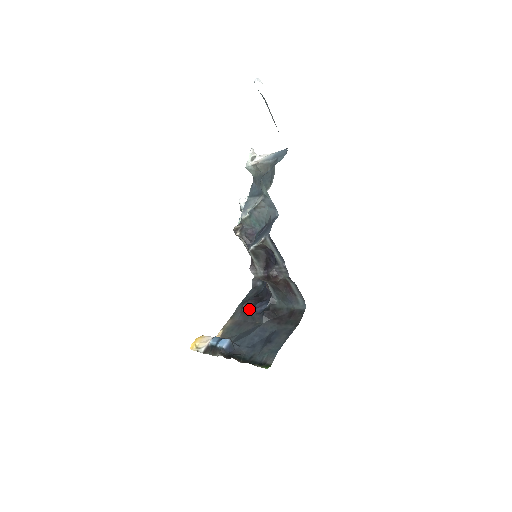
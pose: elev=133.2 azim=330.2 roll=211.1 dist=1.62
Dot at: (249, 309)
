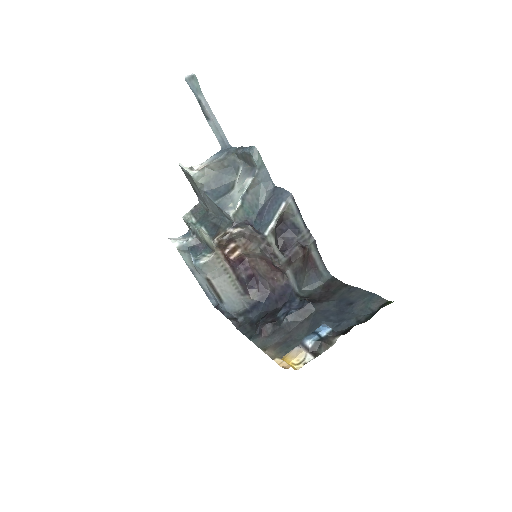
Dot at: (277, 323)
